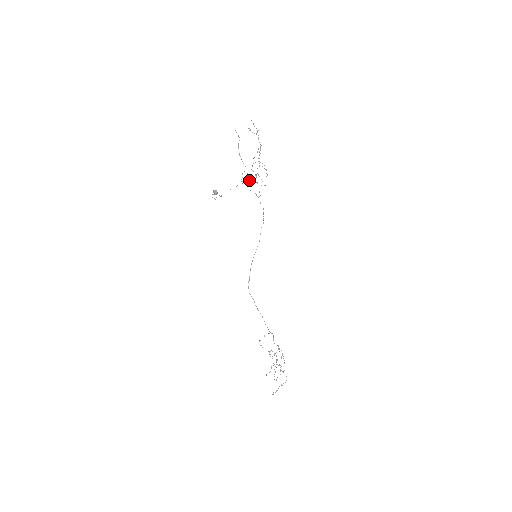
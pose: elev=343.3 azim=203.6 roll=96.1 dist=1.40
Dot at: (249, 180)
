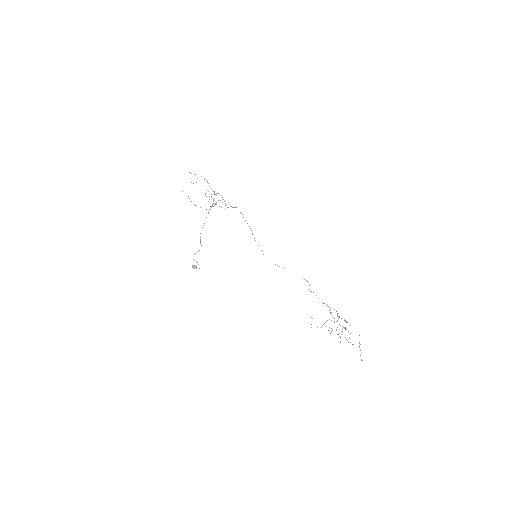
Dot at: (213, 203)
